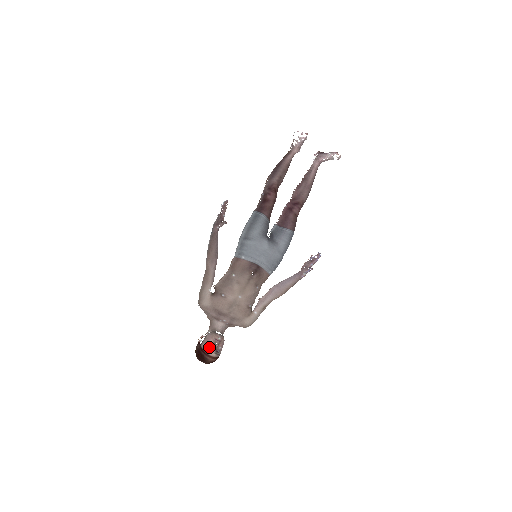
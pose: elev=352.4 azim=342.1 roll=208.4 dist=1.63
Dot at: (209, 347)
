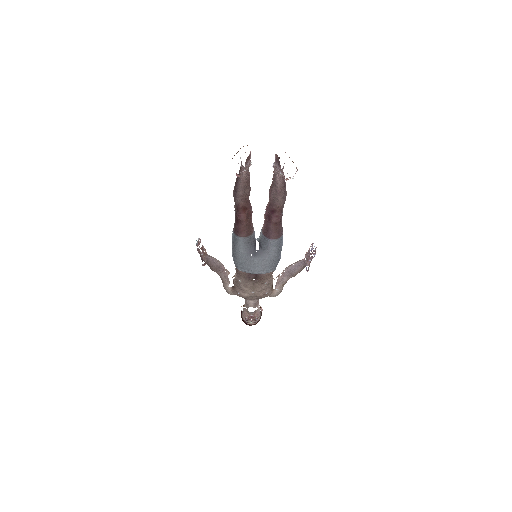
Dot at: (247, 320)
